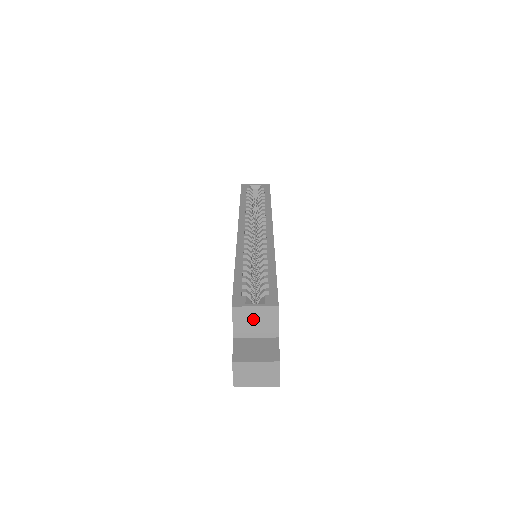
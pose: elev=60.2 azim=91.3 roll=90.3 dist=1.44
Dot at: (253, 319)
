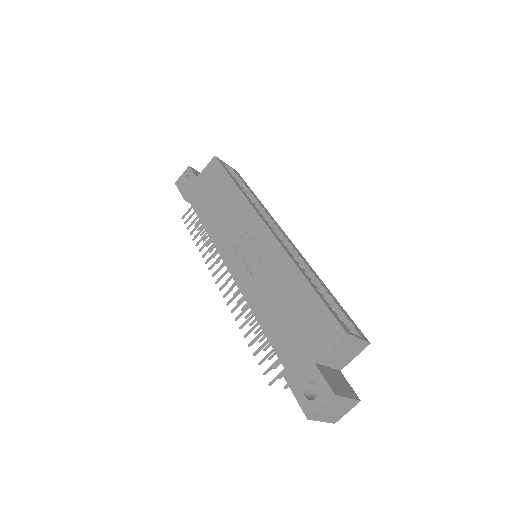
Dot at: (345, 349)
